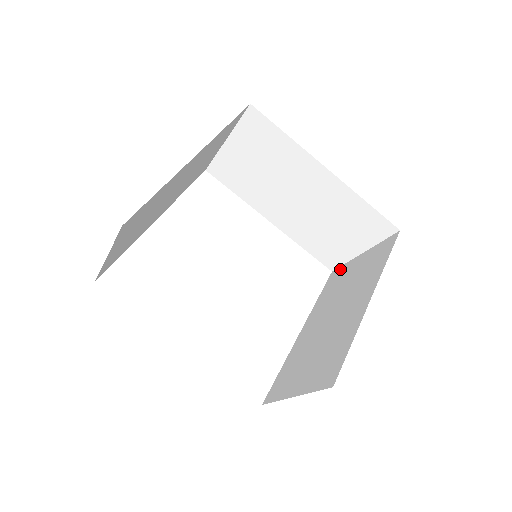
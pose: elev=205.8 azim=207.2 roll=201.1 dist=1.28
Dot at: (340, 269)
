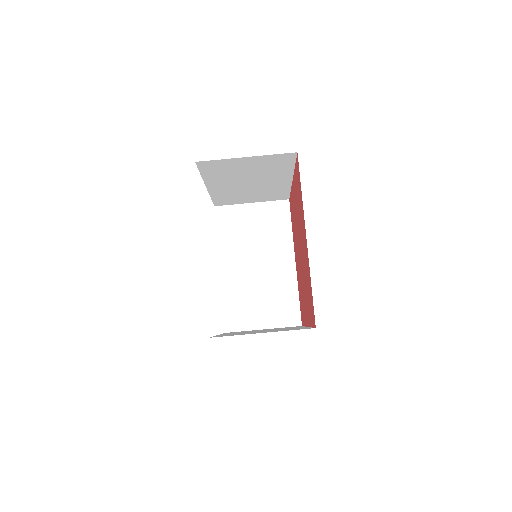
Dot at: occluded
